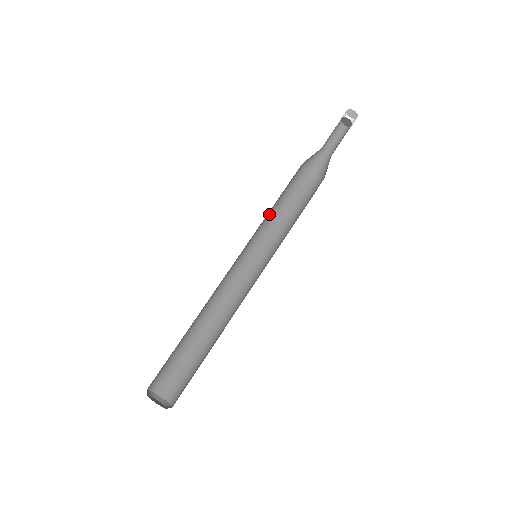
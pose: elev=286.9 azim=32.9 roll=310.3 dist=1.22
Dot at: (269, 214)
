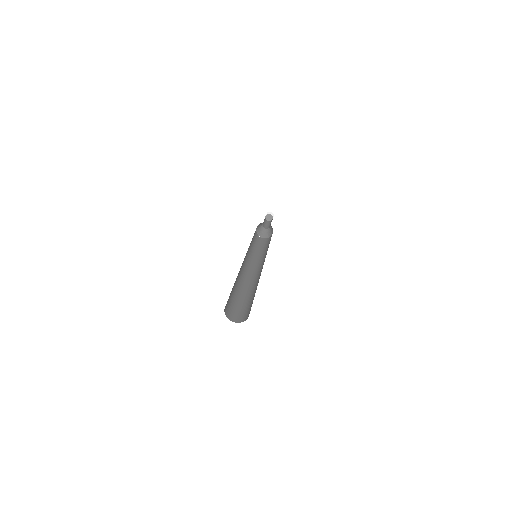
Dot at: (253, 250)
